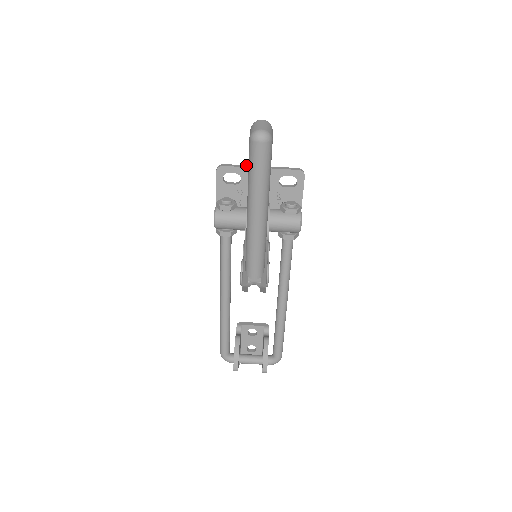
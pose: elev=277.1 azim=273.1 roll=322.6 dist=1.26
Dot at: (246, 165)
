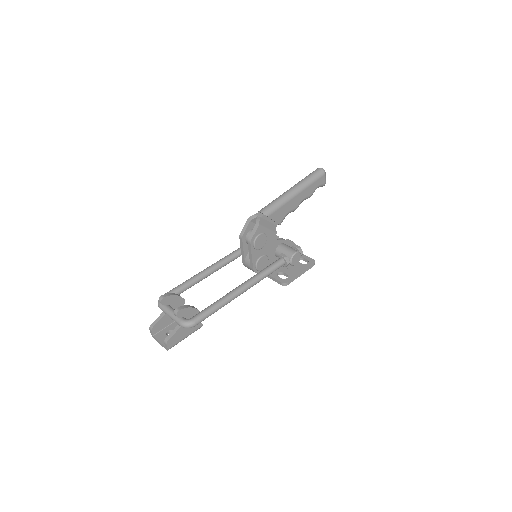
Dot at: occluded
